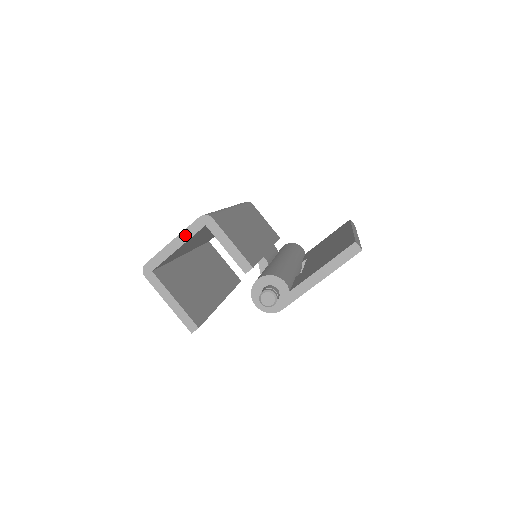
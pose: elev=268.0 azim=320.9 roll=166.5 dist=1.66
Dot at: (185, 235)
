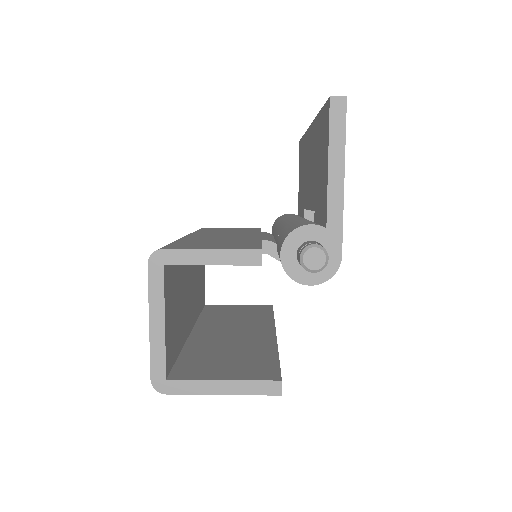
Dot at: (155, 300)
